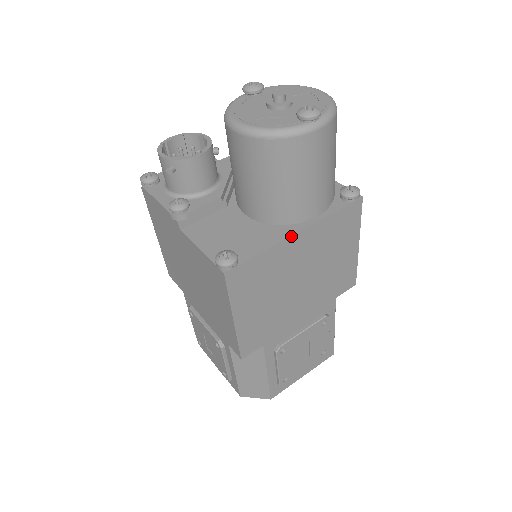
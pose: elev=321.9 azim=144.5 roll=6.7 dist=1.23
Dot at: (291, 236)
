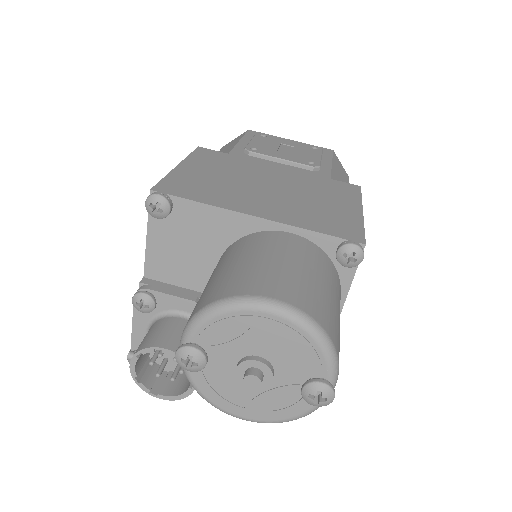
Dot at: occluded
